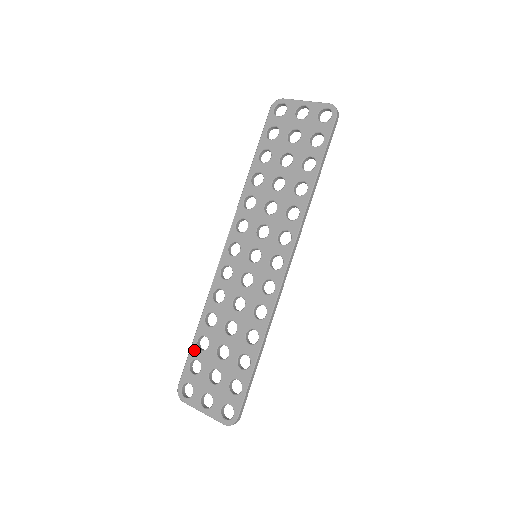
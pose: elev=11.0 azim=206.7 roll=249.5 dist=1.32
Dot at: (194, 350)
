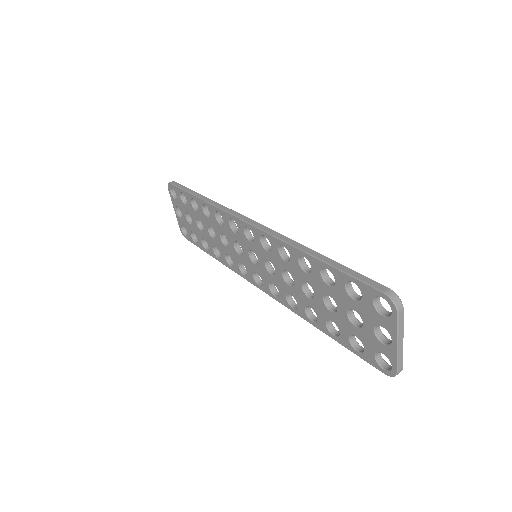
Dot at: (188, 196)
